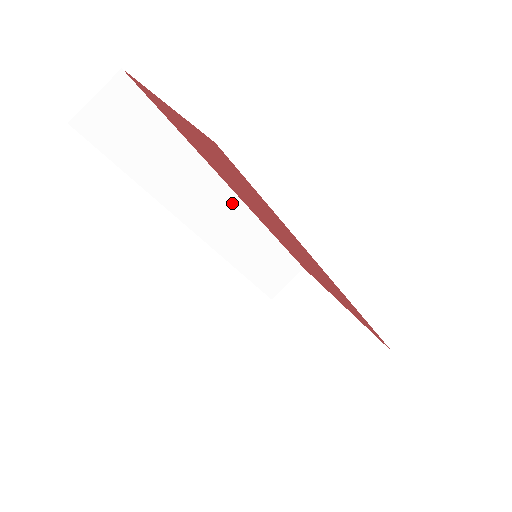
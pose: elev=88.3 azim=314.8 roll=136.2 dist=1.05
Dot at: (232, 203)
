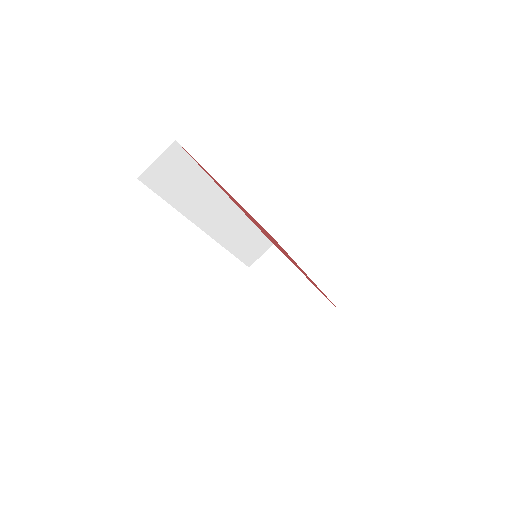
Dot at: (232, 210)
